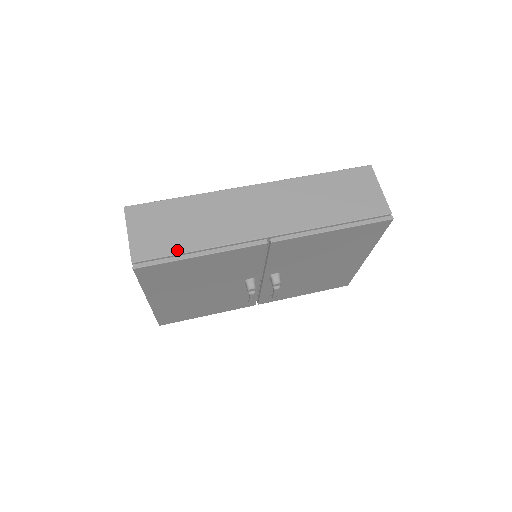
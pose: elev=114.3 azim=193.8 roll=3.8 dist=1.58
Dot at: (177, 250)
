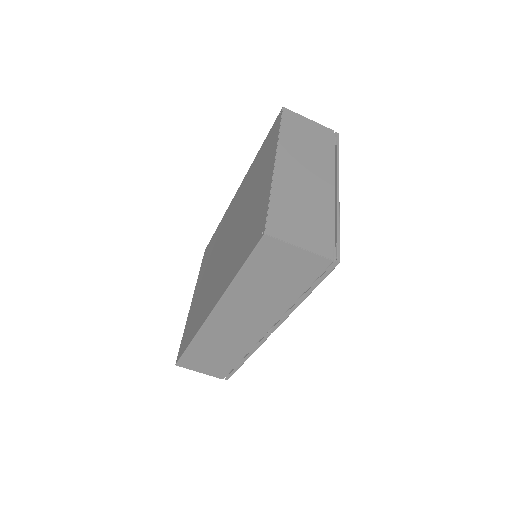
Dot at: (232, 365)
